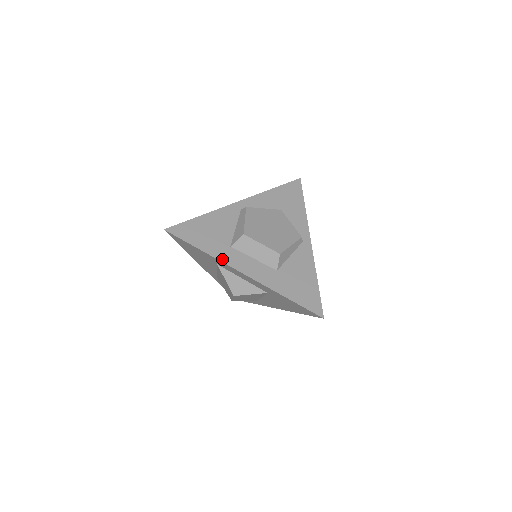
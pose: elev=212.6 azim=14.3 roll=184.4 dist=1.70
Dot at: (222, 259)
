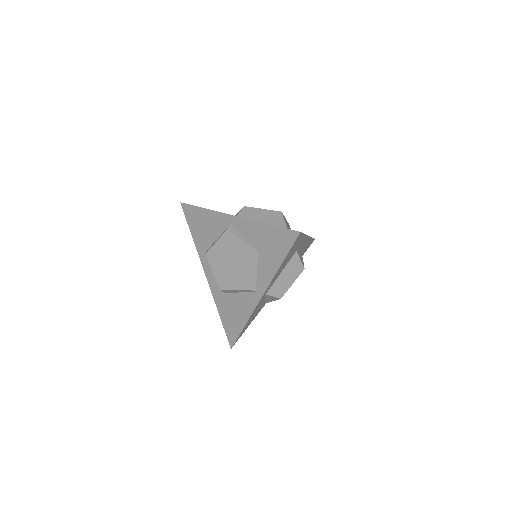
Dot at: (199, 254)
